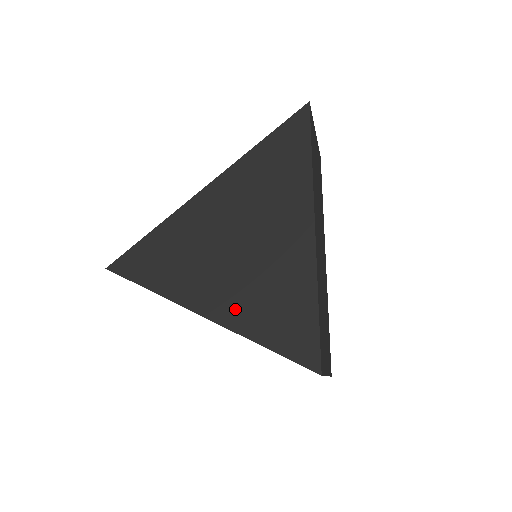
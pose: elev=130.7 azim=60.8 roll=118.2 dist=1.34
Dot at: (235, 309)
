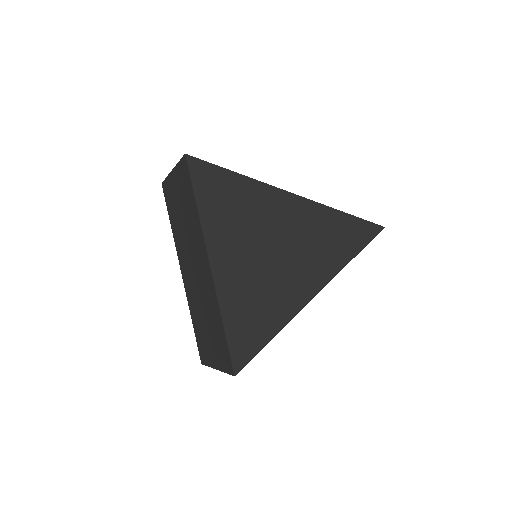
Dot at: (232, 283)
